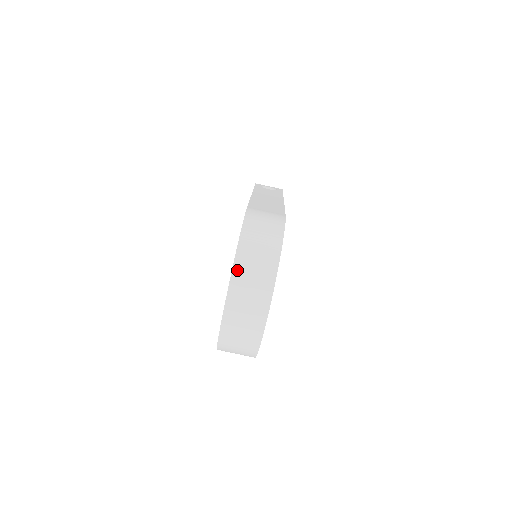
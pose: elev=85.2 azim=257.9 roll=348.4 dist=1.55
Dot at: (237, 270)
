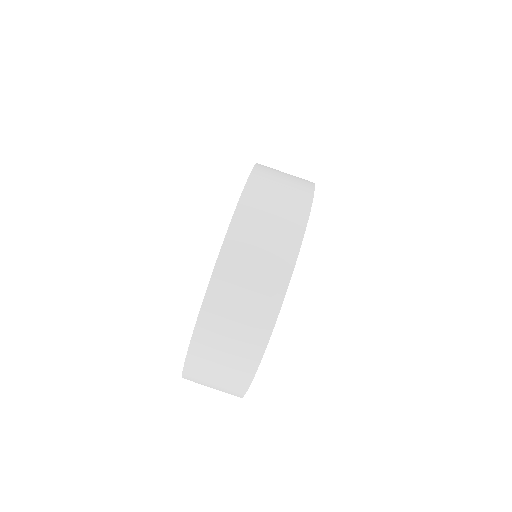
Dot at: (243, 211)
